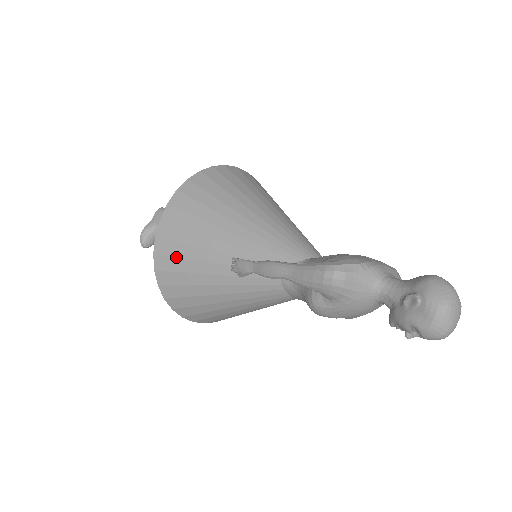
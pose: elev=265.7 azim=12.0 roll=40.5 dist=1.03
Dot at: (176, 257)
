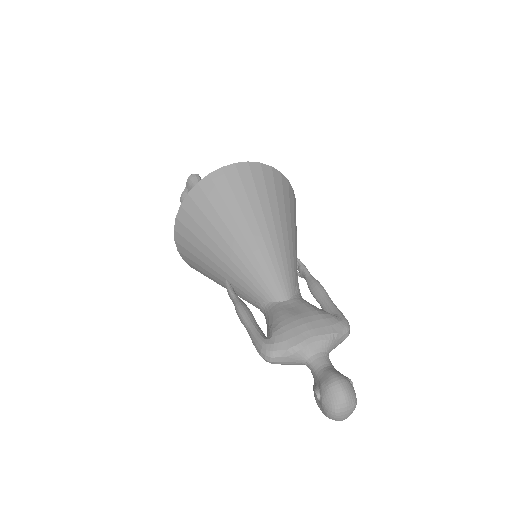
Dot at: (192, 260)
